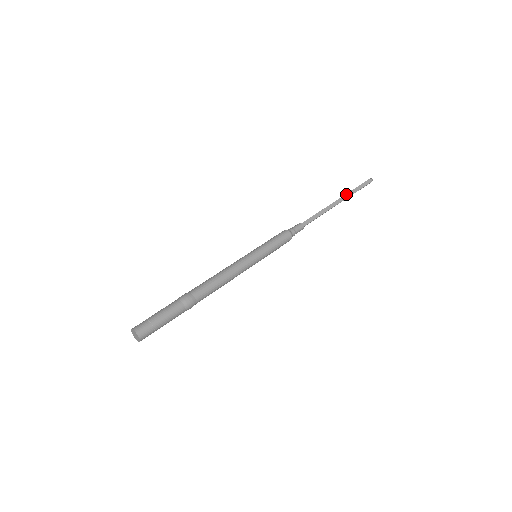
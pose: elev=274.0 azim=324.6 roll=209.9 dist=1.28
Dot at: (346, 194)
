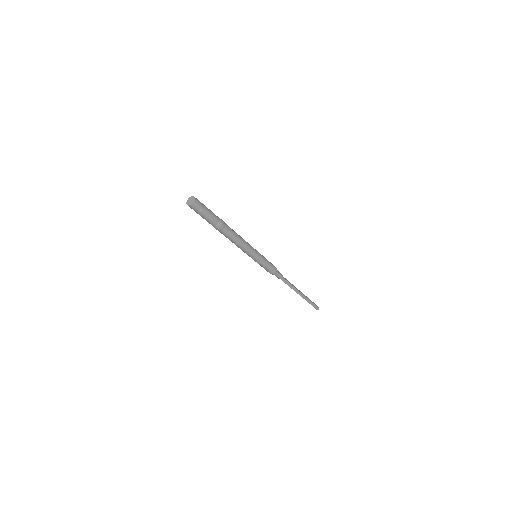
Dot at: occluded
